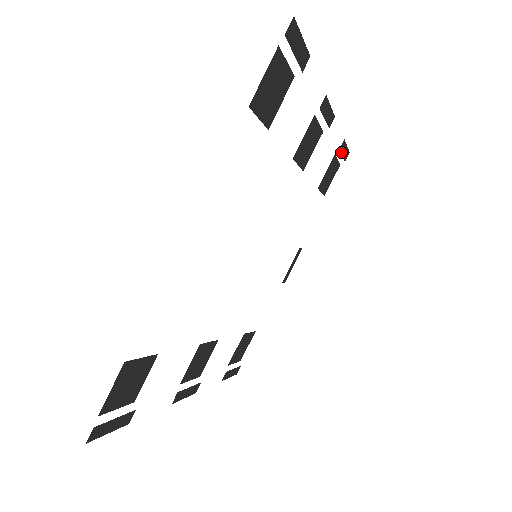
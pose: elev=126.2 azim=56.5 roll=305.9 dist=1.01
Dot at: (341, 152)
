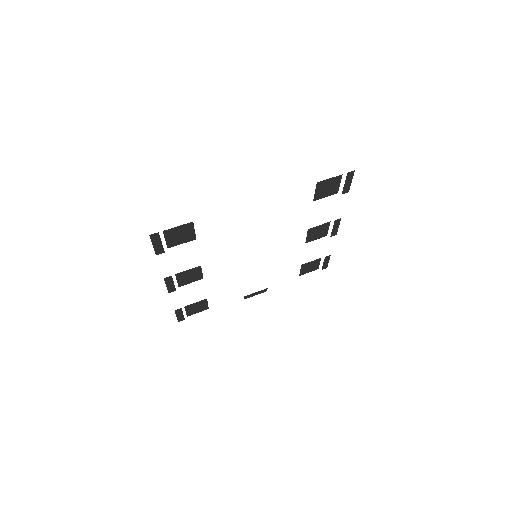
Dot at: (324, 260)
